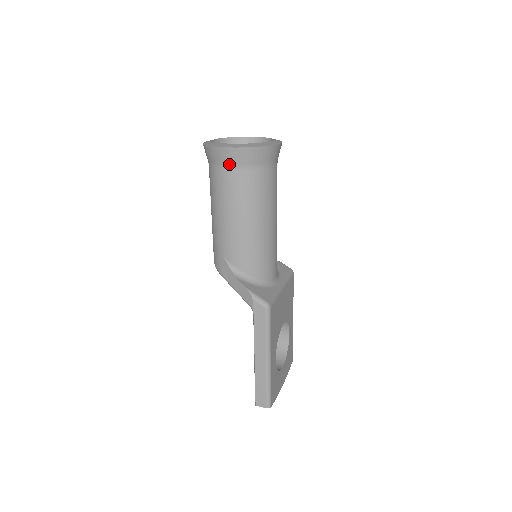
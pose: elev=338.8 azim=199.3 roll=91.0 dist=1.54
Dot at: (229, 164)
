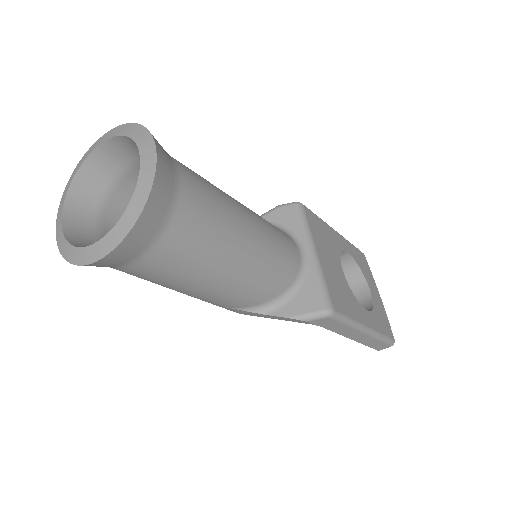
Dot at: (129, 261)
